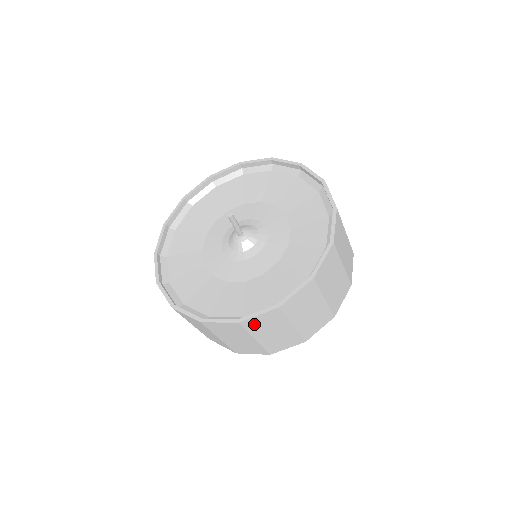
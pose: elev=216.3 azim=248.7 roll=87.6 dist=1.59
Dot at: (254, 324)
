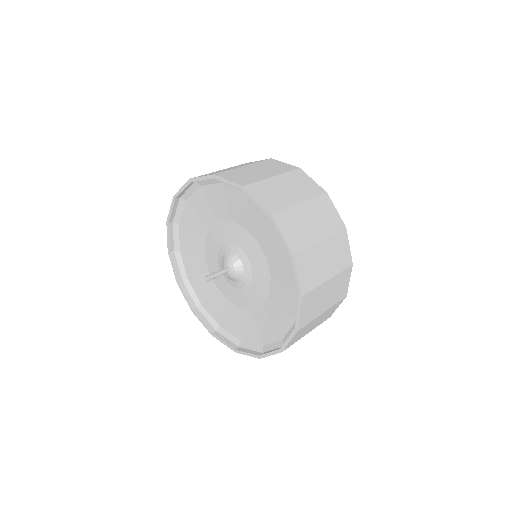
Dot at: (294, 341)
